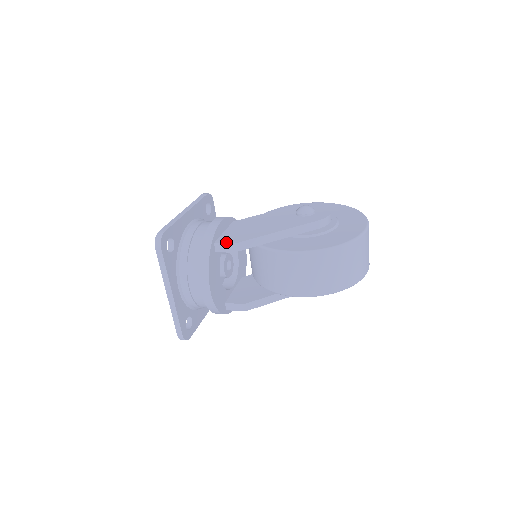
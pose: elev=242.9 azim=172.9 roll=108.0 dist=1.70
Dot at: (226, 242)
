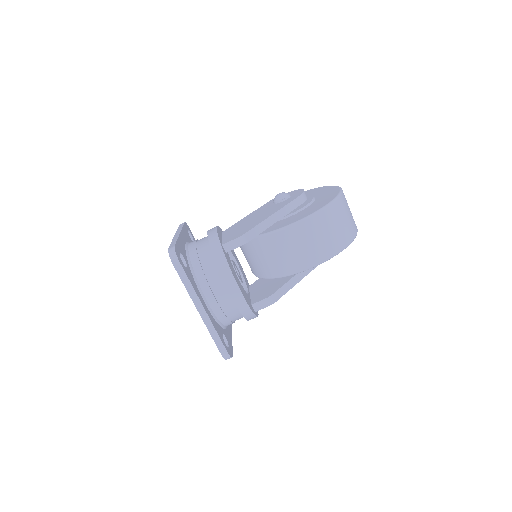
Dot at: (233, 239)
